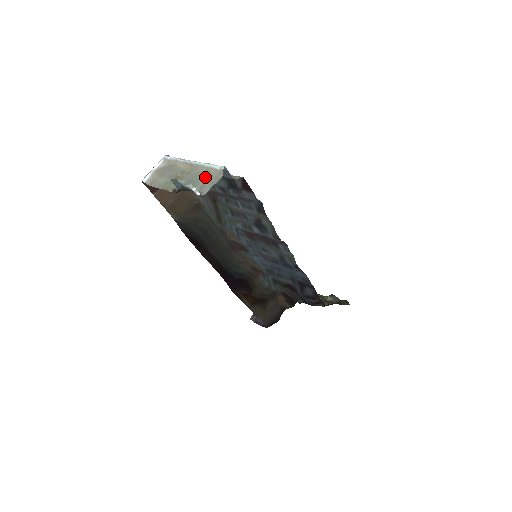
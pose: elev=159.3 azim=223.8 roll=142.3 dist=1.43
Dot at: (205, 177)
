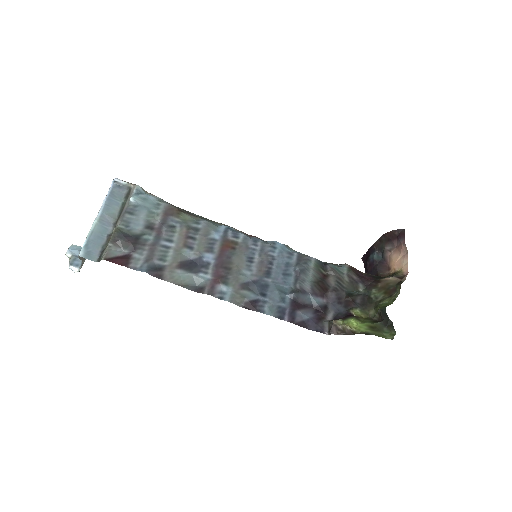
Dot at: occluded
